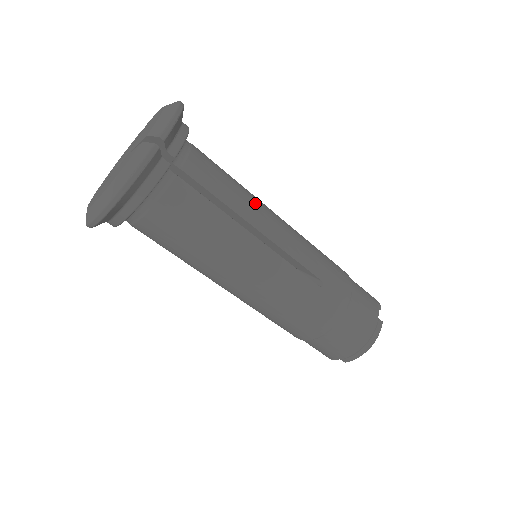
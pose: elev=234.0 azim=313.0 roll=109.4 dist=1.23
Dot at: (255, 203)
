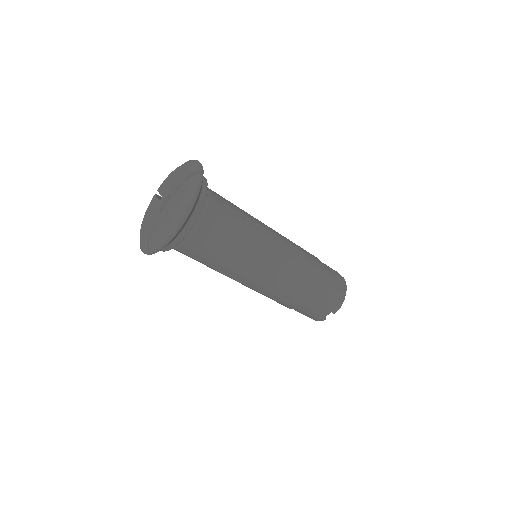
Dot at: occluded
